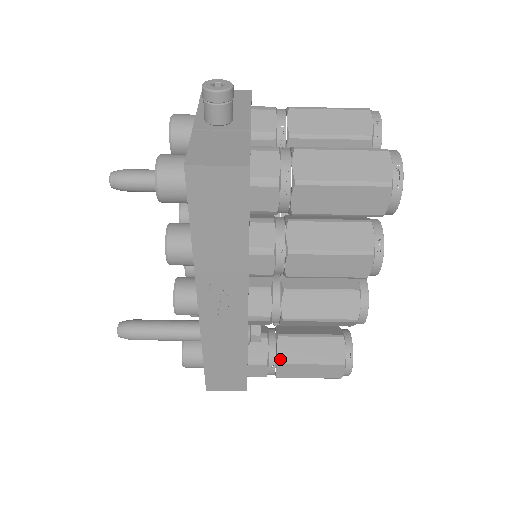
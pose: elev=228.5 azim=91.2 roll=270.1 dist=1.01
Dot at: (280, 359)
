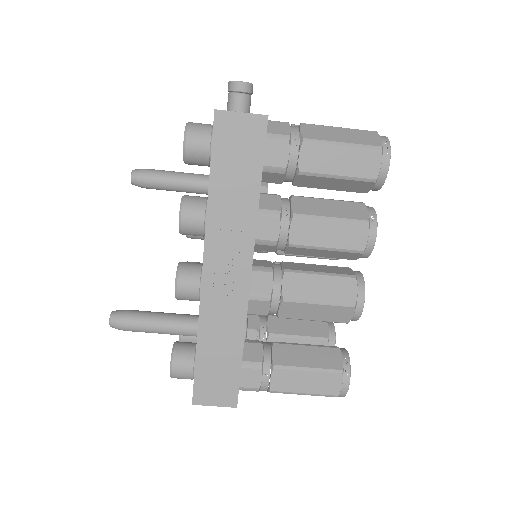
Dot at: (275, 363)
